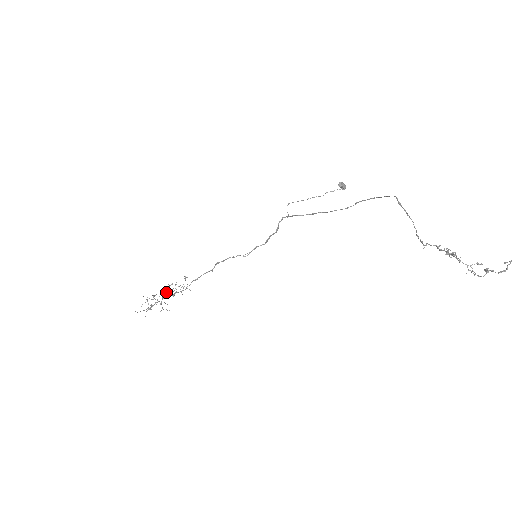
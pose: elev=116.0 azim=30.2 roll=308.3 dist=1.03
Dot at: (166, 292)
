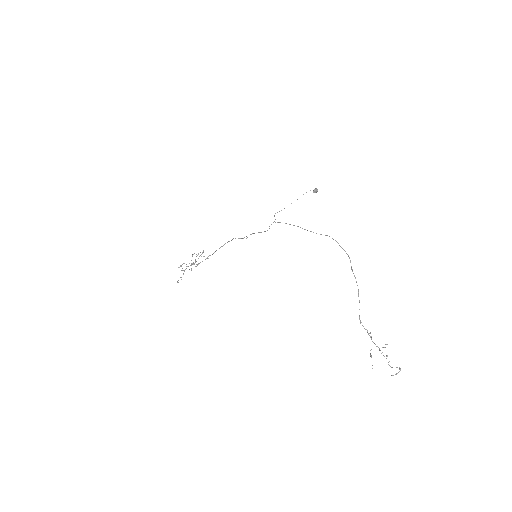
Dot at: occluded
